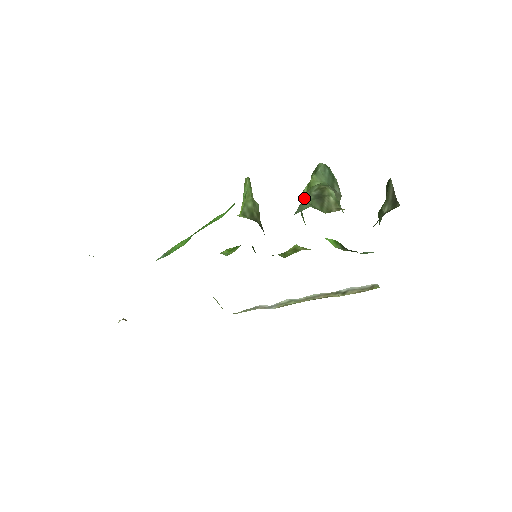
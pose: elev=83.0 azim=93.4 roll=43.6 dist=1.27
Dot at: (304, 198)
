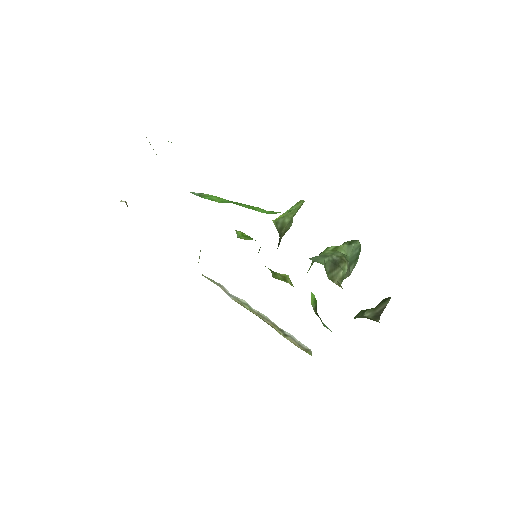
Dot at: (325, 253)
